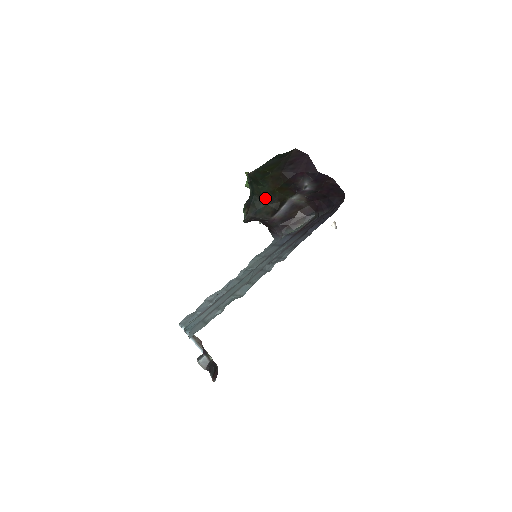
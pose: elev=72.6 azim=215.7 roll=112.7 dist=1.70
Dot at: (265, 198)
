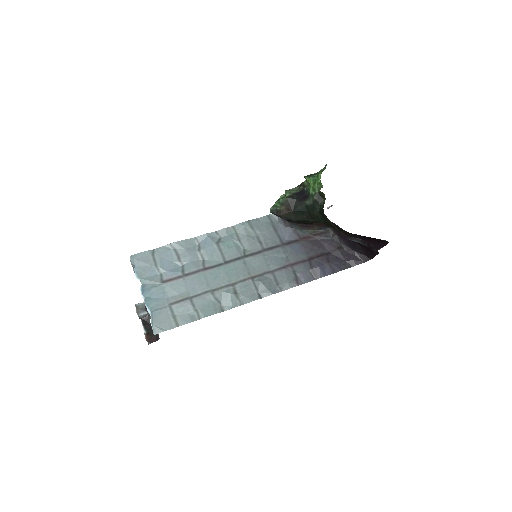
Dot at: (313, 221)
